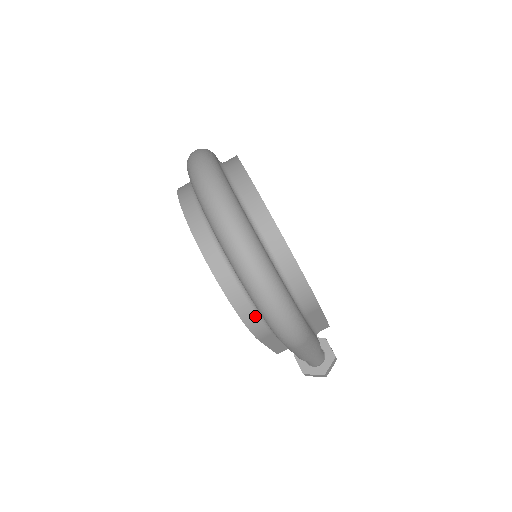
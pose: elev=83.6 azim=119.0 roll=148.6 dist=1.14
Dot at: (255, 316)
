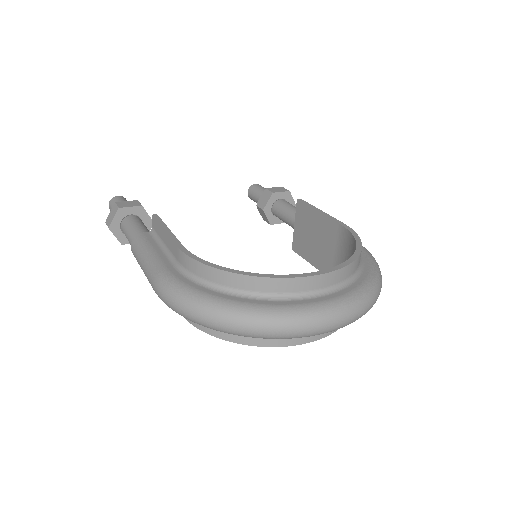
Dot at: occluded
